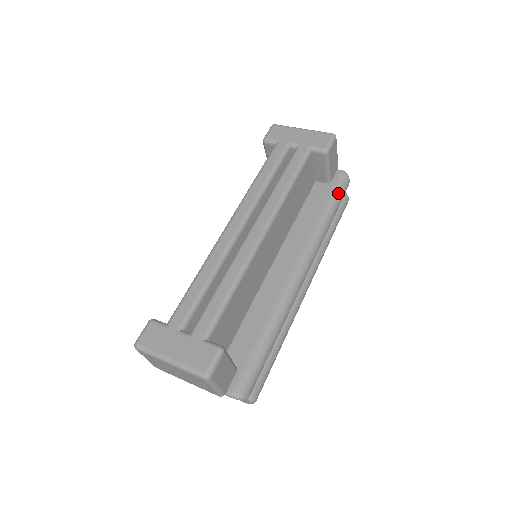
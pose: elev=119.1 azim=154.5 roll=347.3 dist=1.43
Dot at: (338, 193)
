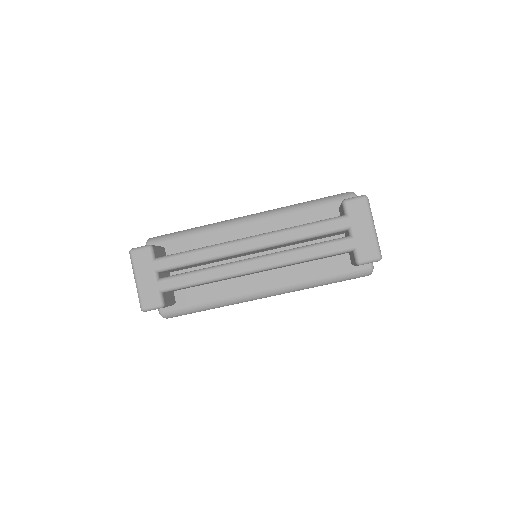
Dot at: (348, 277)
